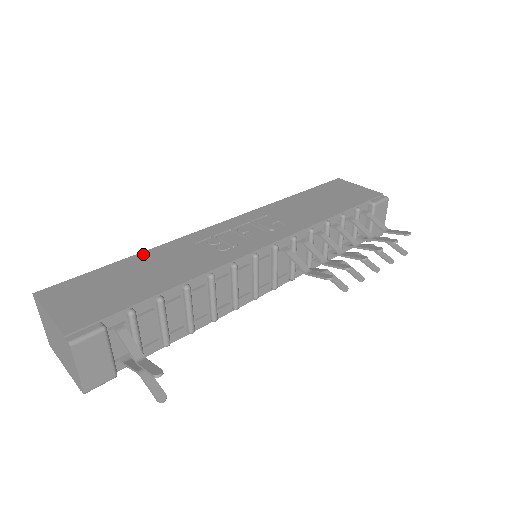
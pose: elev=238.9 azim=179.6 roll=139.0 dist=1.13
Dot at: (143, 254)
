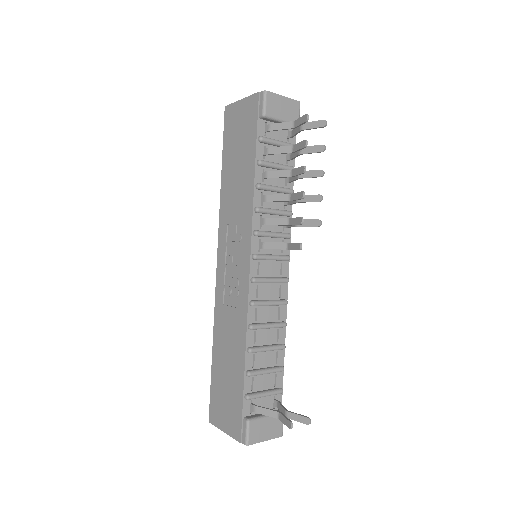
Dot at: (214, 342)
